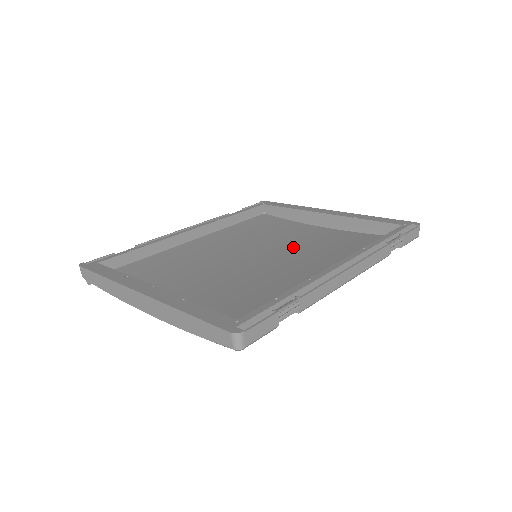
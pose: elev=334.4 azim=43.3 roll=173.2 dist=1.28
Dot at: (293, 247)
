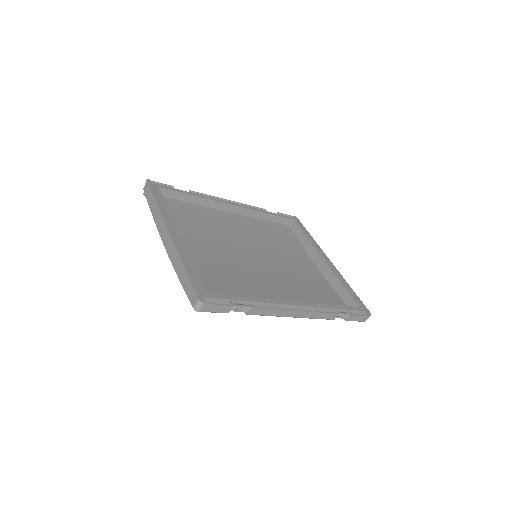
Dot at: (284, 267)
